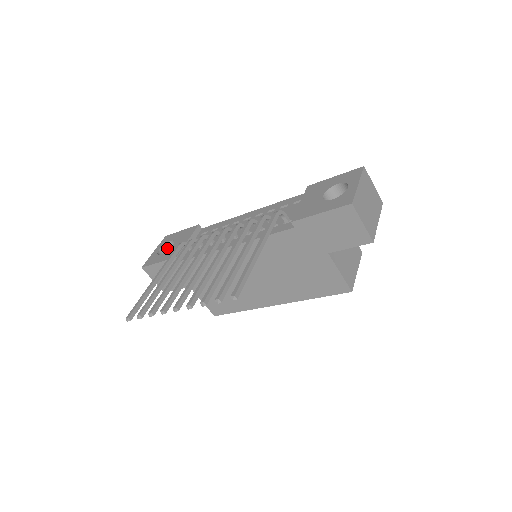
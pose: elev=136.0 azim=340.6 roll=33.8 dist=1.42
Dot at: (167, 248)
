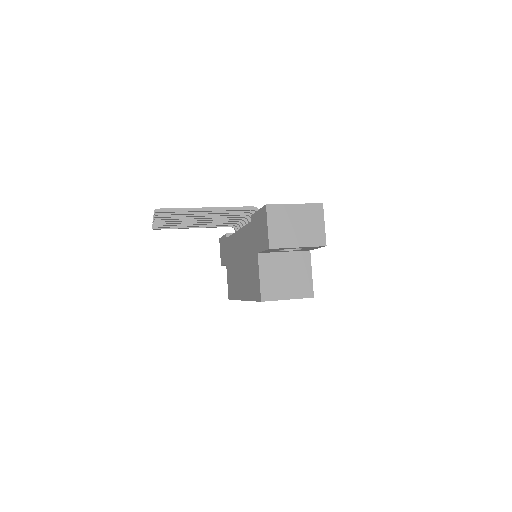
Dot at: occluded
